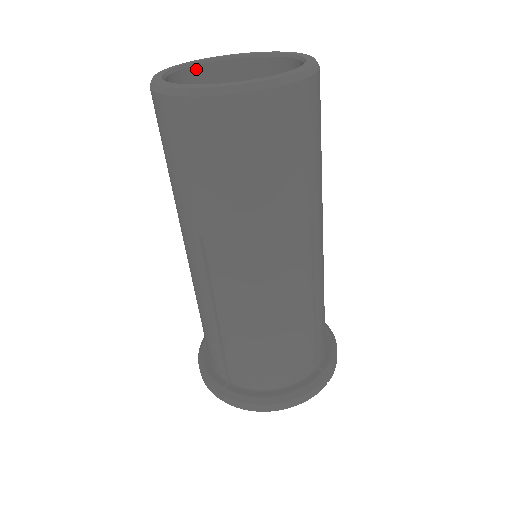
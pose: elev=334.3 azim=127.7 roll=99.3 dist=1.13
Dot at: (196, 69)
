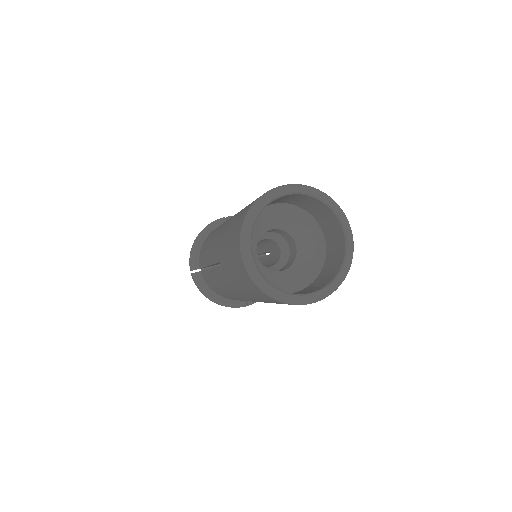
Dot at: (250, 244)
